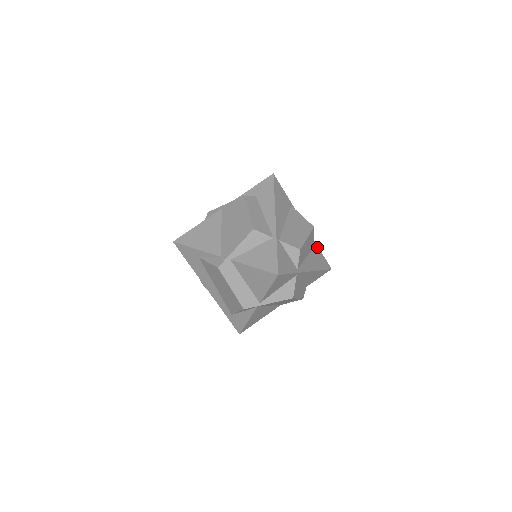
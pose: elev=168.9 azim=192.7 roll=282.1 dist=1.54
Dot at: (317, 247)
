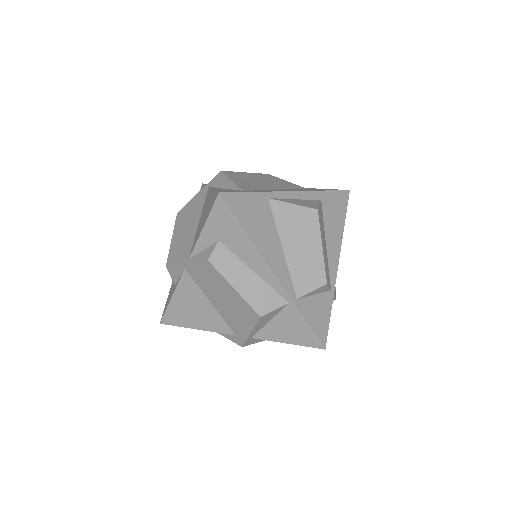
Dot at: (323, 194)
